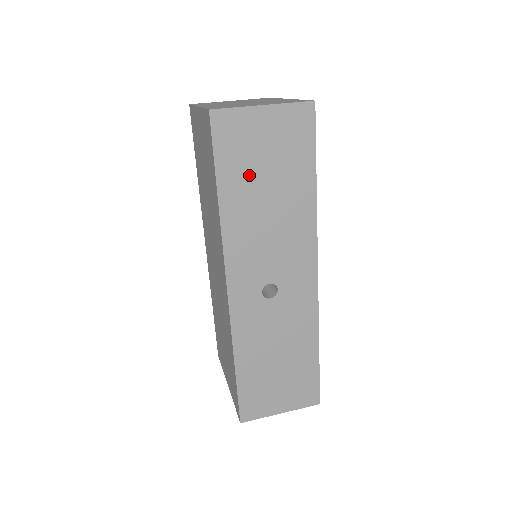
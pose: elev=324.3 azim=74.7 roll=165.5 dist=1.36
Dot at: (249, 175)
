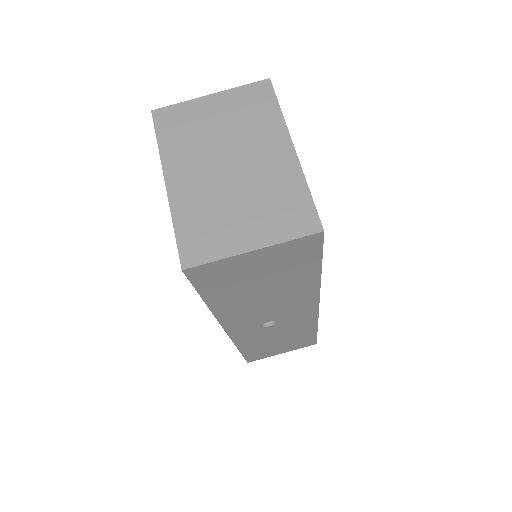
Dot at: (240, 288)
